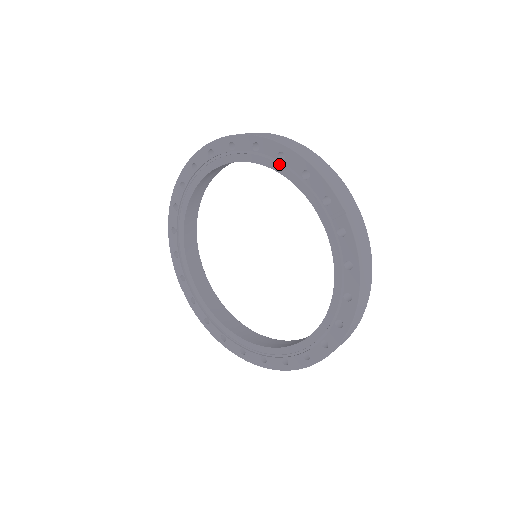
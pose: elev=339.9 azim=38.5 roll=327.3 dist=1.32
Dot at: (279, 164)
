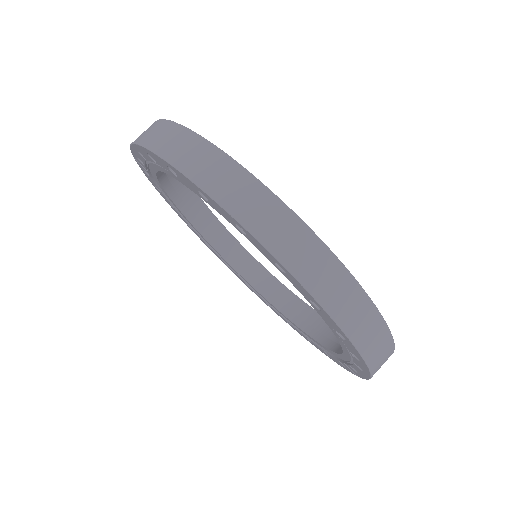
Dot at: occluded
